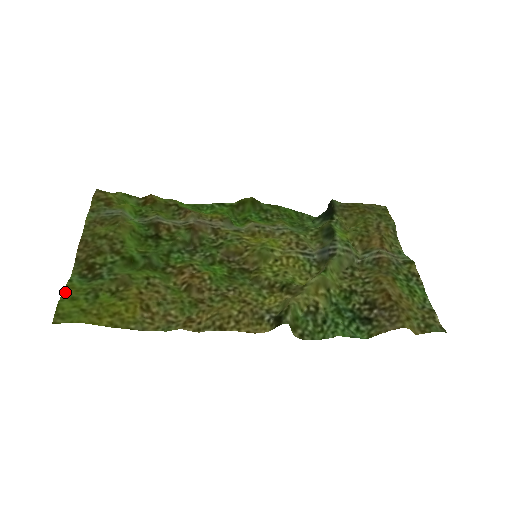
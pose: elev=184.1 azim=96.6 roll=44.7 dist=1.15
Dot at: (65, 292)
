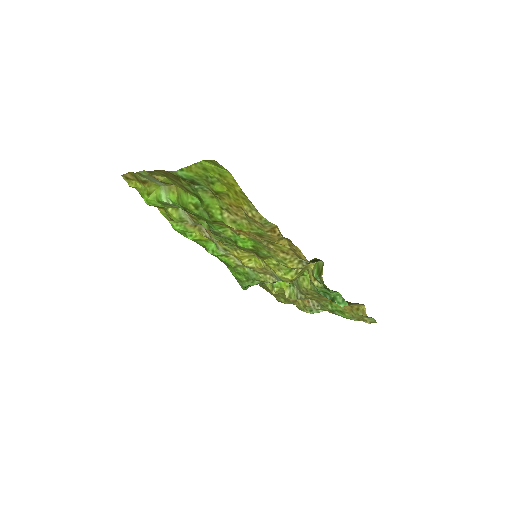
Dot at: (193, 165)
